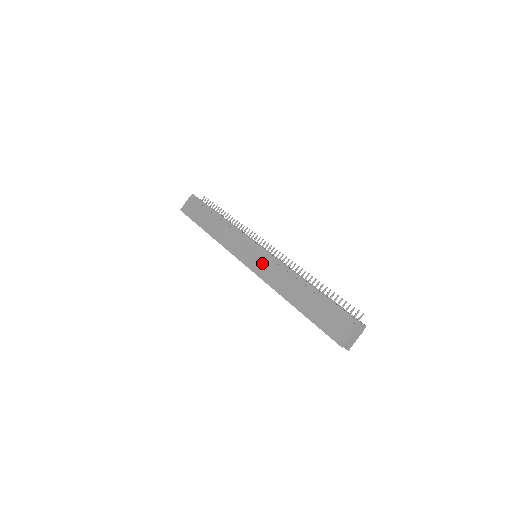
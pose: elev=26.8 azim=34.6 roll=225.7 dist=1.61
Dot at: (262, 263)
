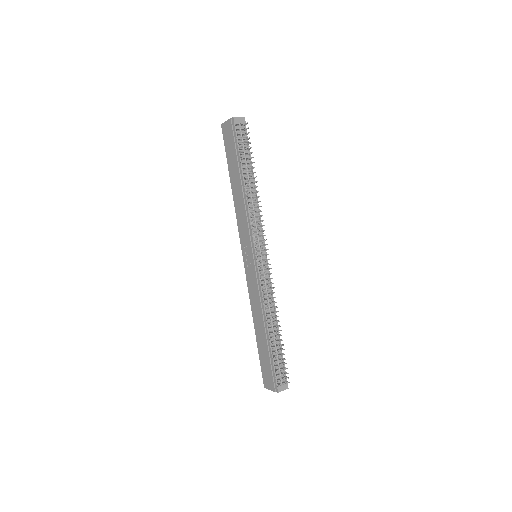
Dot at: (252, 276)
